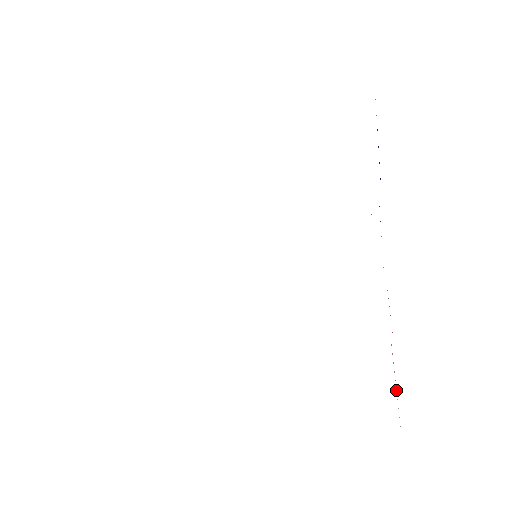
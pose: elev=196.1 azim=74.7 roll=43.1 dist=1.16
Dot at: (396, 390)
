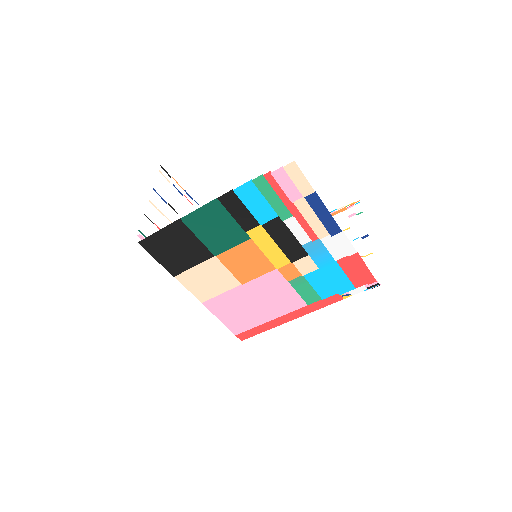
Dot at: (302, 195)
